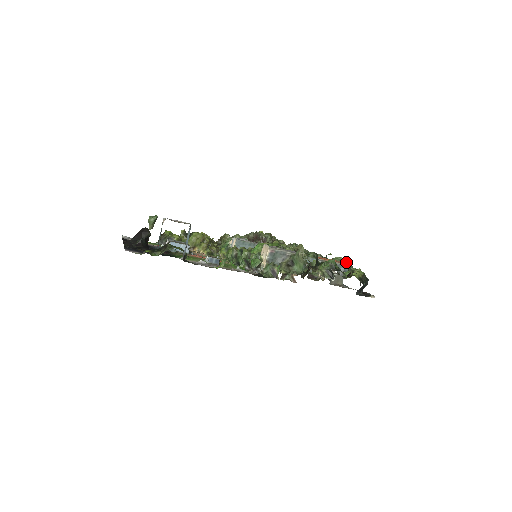
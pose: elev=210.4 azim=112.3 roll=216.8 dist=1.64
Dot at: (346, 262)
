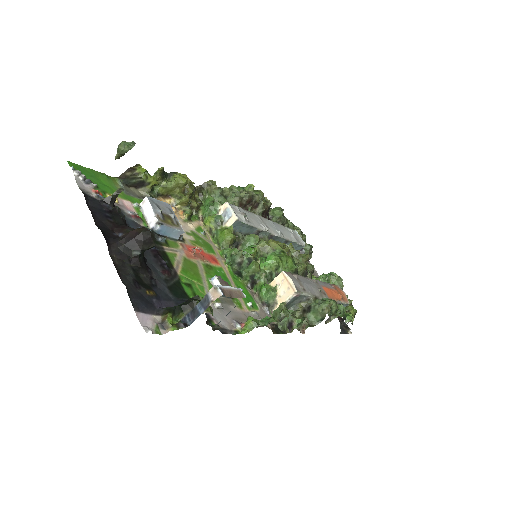
Dot at: (341, 284)
